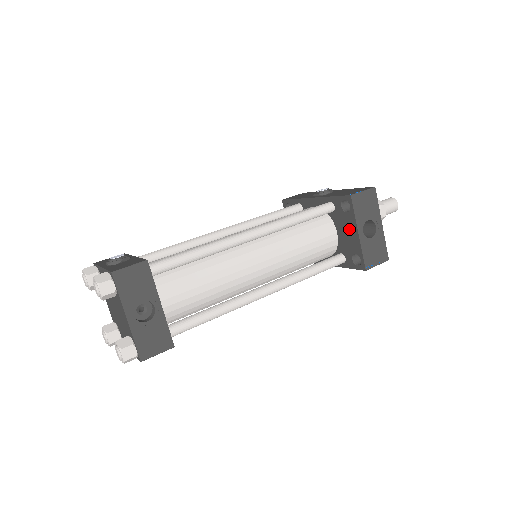
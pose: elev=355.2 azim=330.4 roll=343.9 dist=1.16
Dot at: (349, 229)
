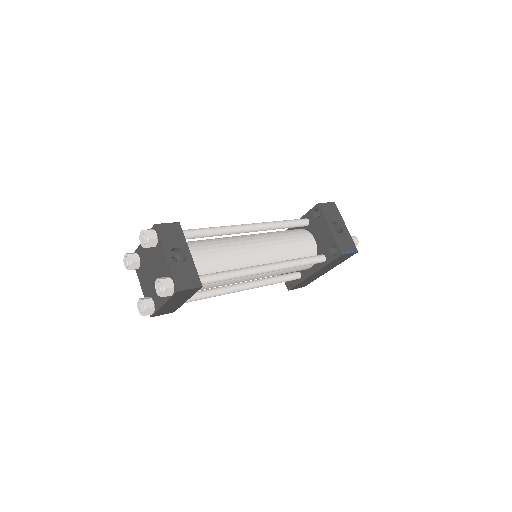
Dot at: (323, 230)
